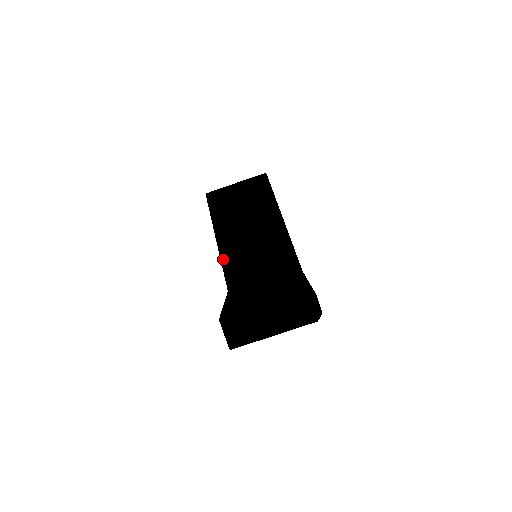
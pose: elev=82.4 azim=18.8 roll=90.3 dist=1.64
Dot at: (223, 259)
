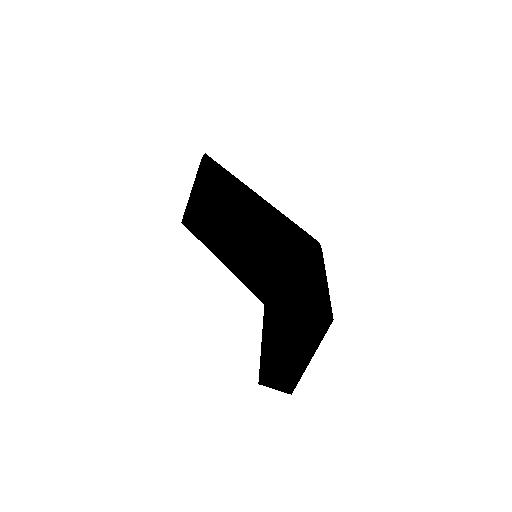
Dot at: (238, 276)
